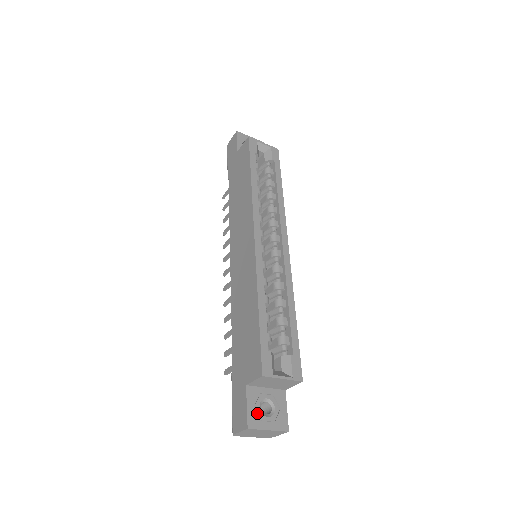
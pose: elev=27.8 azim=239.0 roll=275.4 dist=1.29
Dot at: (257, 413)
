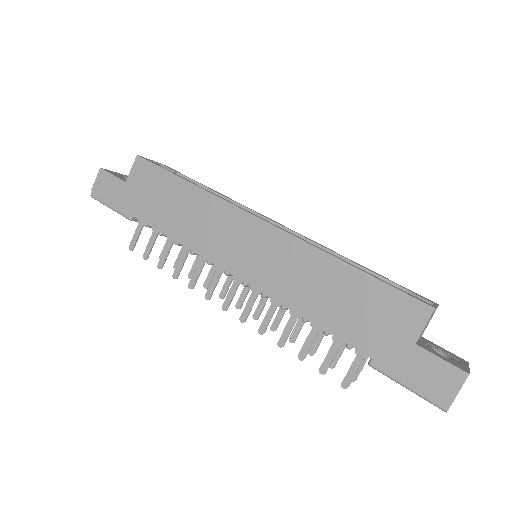
Dot at: (449, 360)
